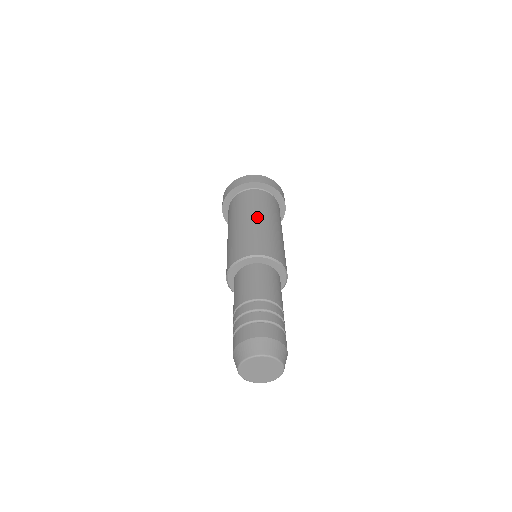
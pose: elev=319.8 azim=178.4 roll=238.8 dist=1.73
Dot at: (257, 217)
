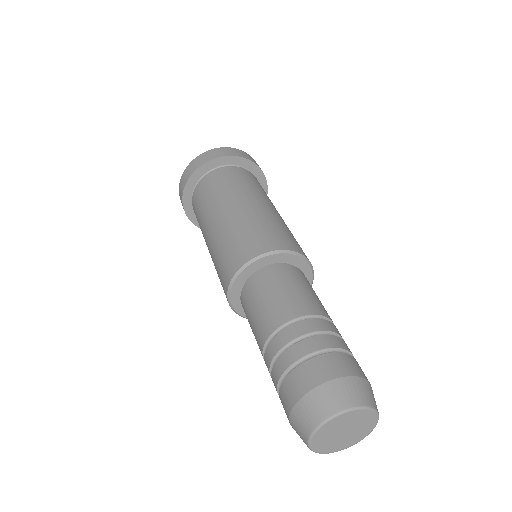
Dot at: (238, 202)
